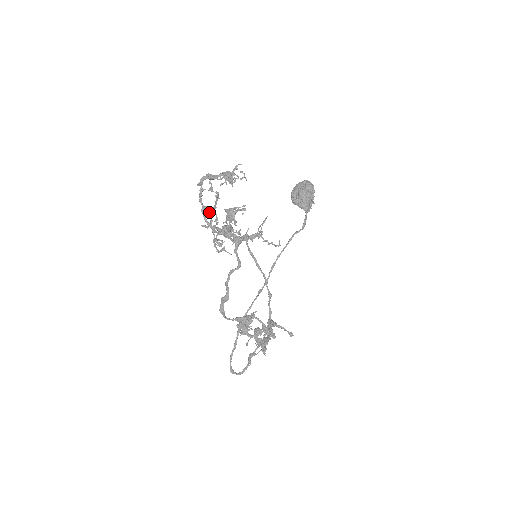
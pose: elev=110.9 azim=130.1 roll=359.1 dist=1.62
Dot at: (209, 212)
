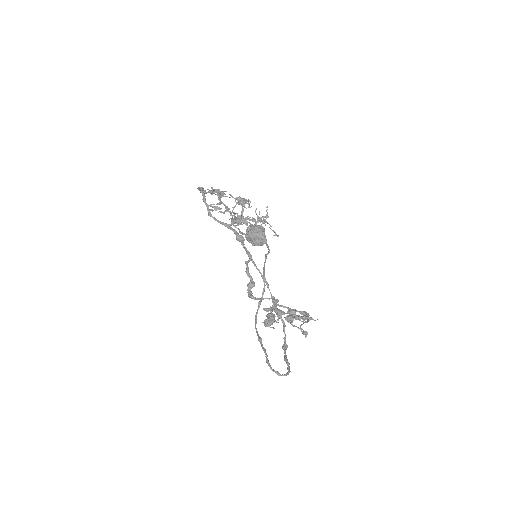
Dot at: (221, 202)
